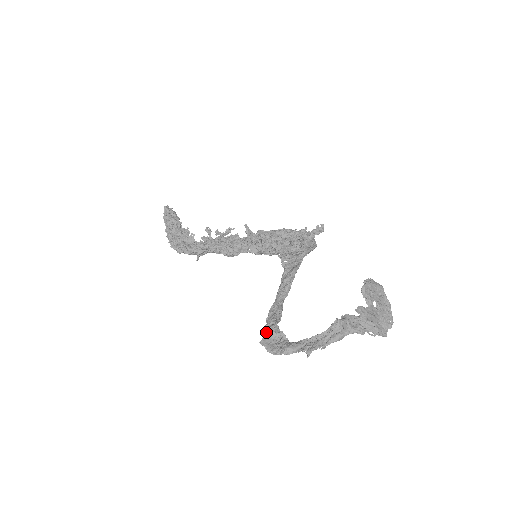
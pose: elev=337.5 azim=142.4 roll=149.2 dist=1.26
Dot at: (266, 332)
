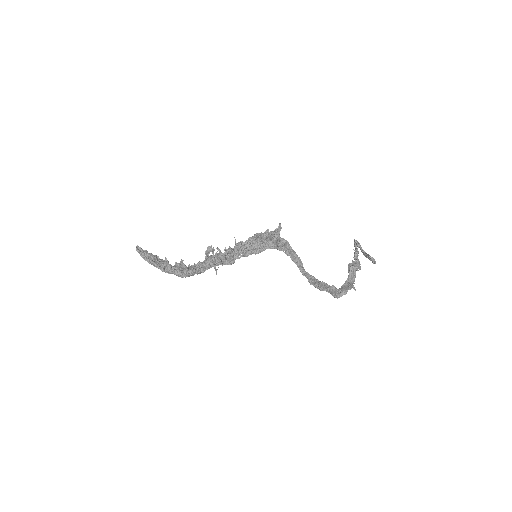
Dot at: (327, 289)
